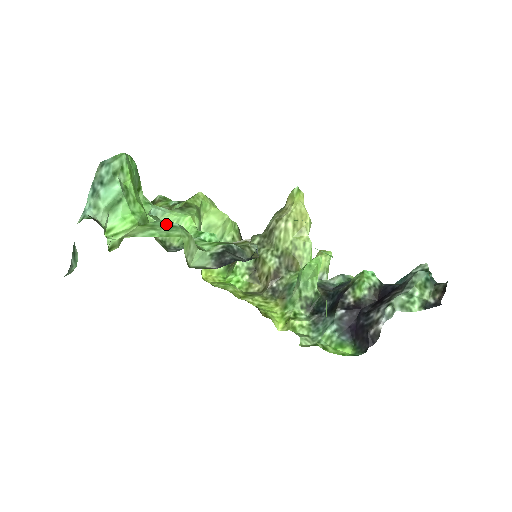
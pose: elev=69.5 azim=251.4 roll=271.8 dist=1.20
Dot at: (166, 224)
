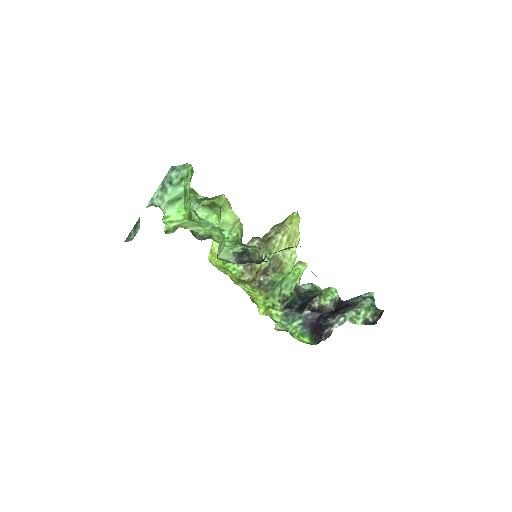
Dot at: (208, 224)
